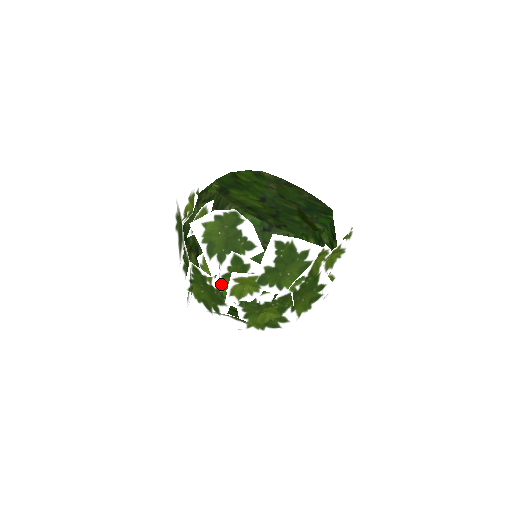
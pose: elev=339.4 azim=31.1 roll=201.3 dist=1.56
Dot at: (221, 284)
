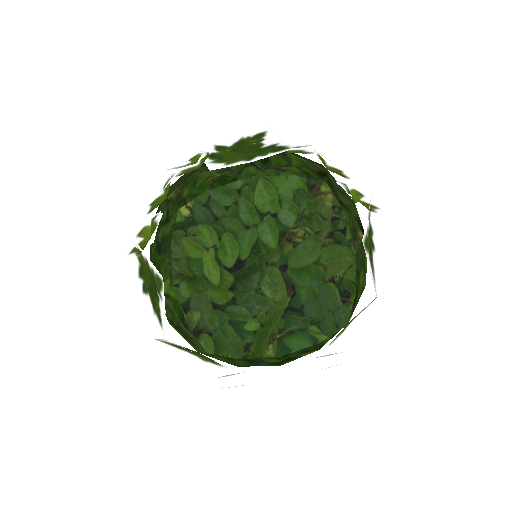
Dot at: occluded
